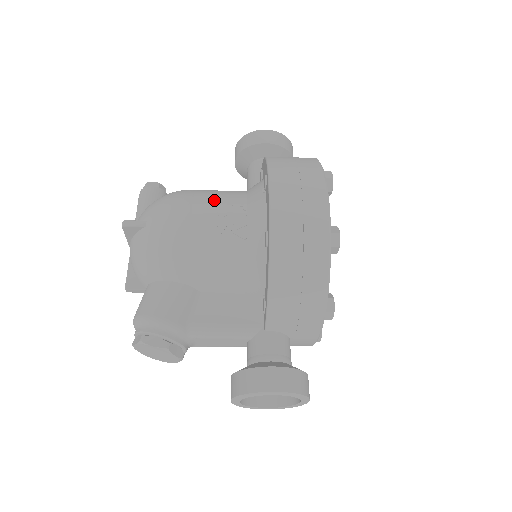
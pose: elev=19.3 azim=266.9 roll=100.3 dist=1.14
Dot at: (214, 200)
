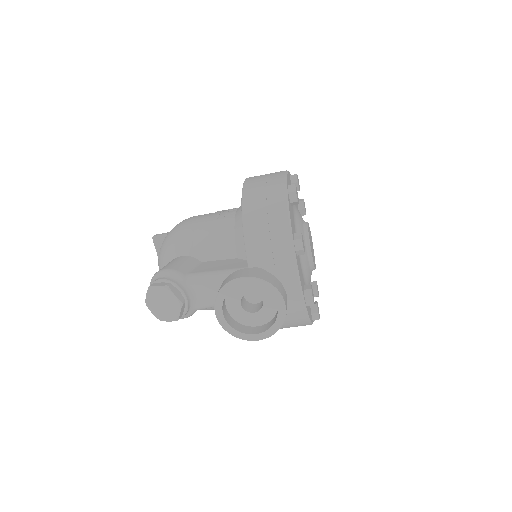
Dot at: occluded
